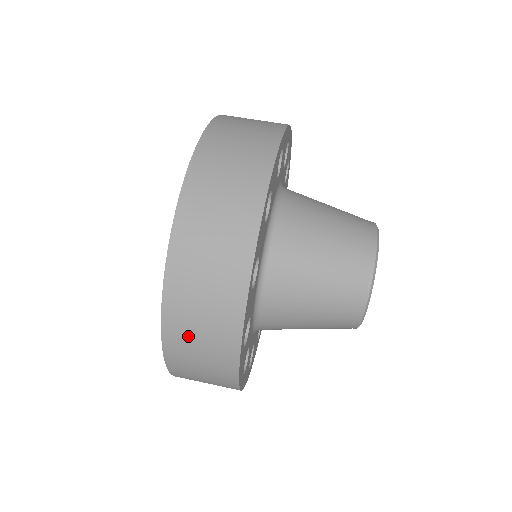
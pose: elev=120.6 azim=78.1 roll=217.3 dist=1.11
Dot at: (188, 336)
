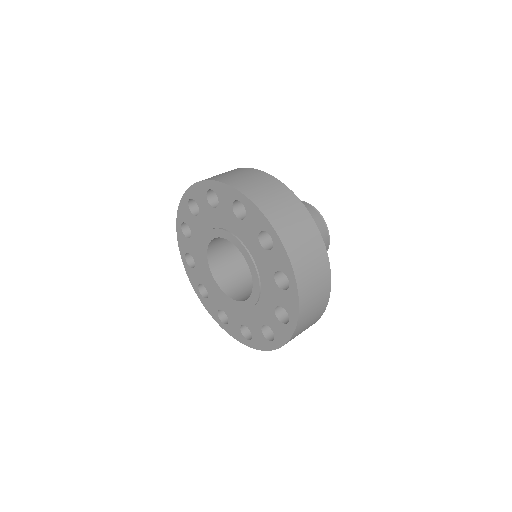
Dot at: (307, 269)
